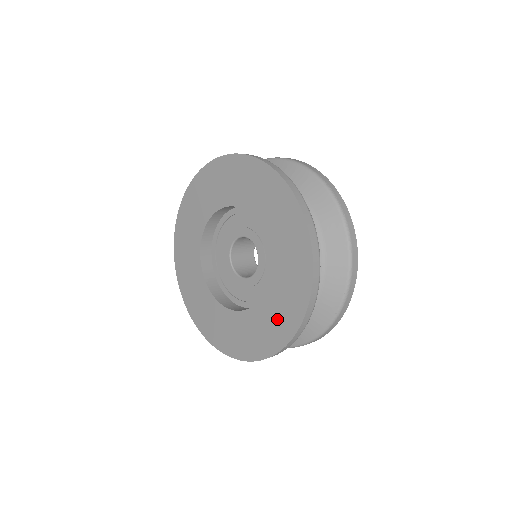
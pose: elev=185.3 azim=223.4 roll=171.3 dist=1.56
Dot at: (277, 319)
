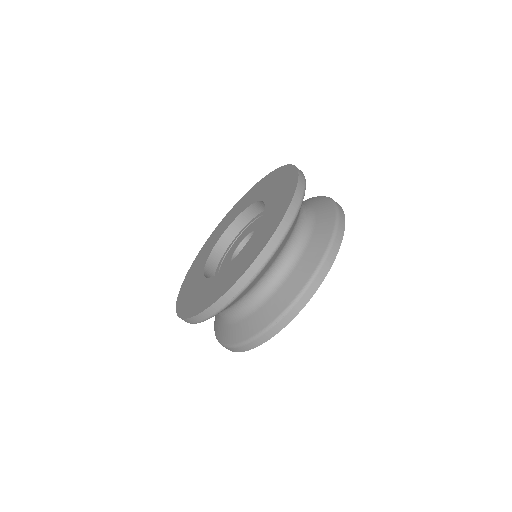
Dot at: (189, 295)
